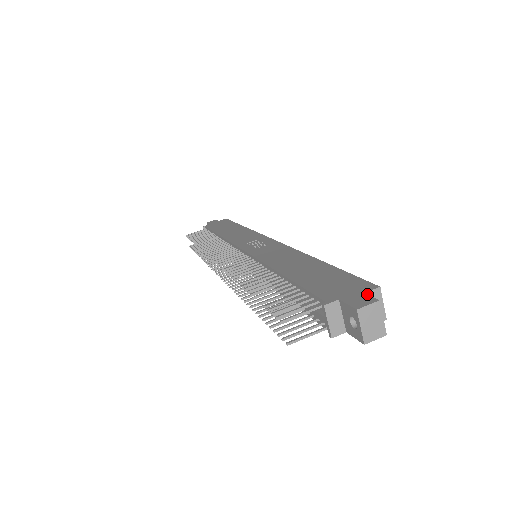
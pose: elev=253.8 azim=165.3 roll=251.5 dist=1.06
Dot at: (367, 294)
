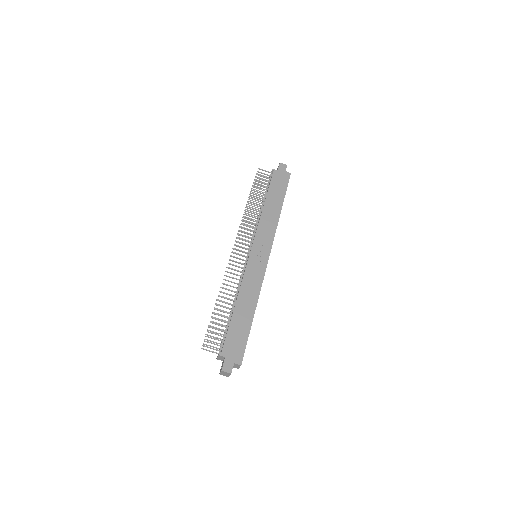
Dot at: (233, 365)
